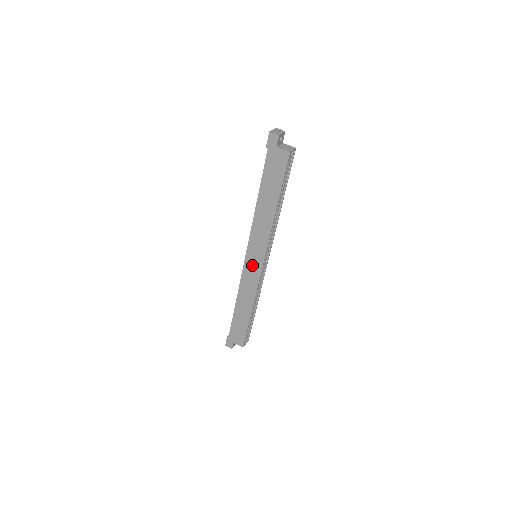
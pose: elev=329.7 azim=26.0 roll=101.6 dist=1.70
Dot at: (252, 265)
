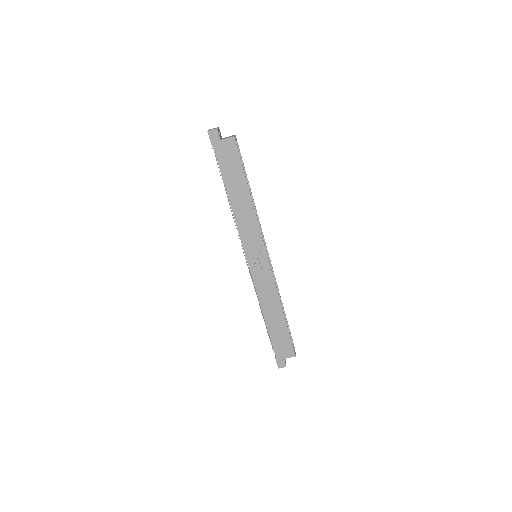
Dot at: (258, 264)
